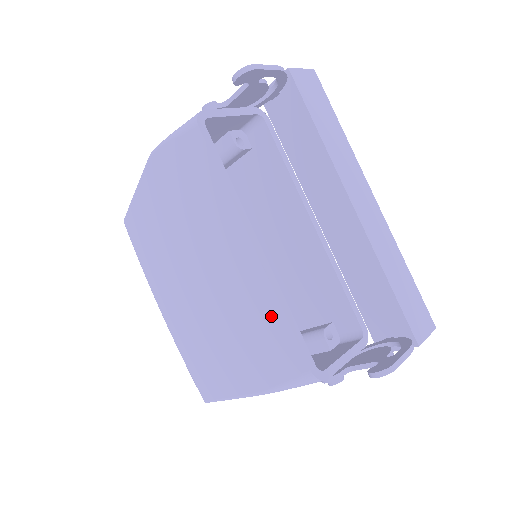
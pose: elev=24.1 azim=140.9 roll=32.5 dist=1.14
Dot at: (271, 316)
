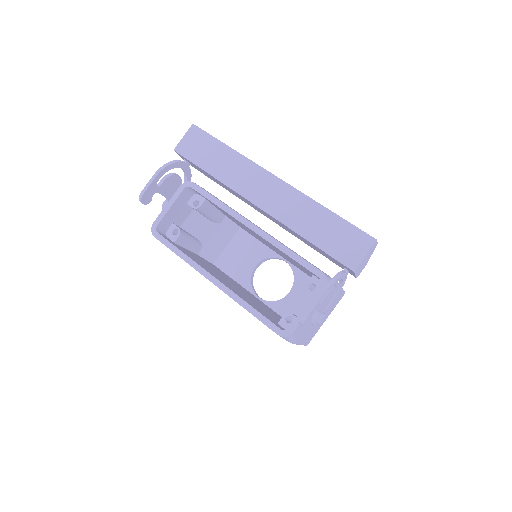
Dot at: occluded
